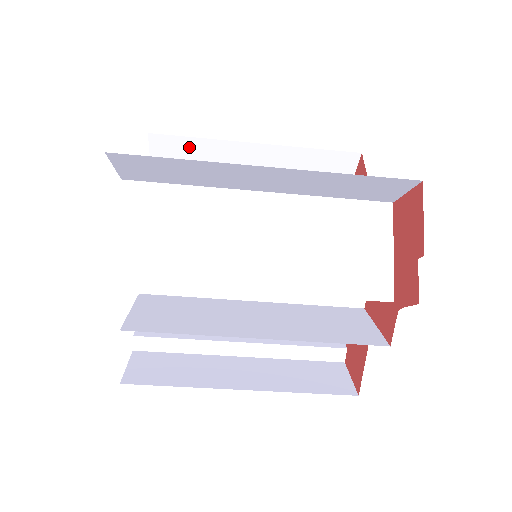
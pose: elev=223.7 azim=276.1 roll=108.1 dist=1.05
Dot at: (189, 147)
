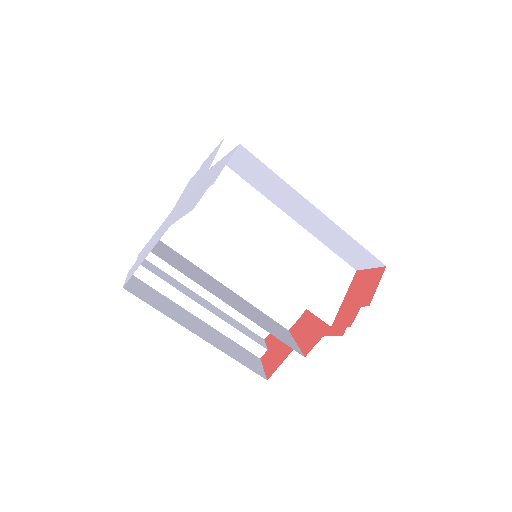
Dot at: occluded
